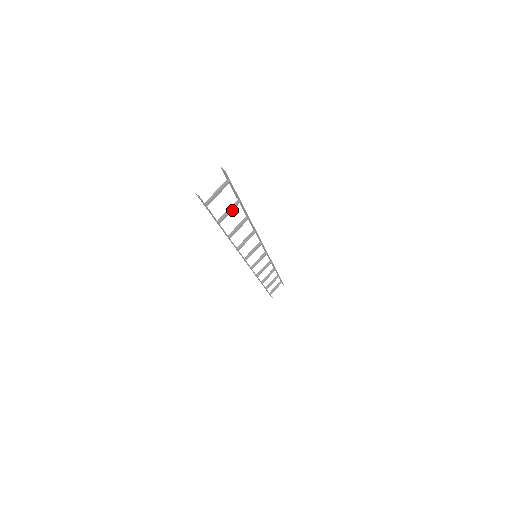
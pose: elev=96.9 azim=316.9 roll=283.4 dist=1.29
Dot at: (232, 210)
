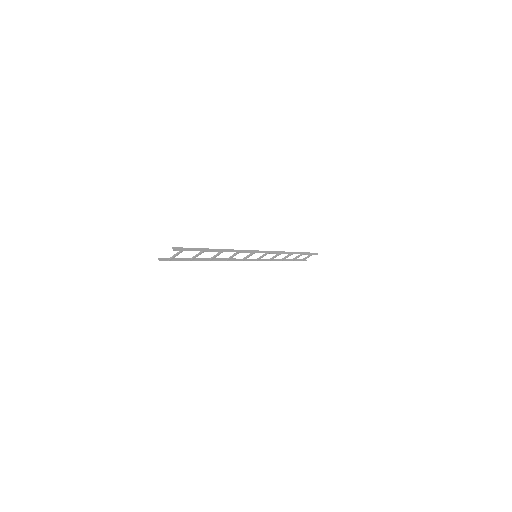
Dot at: occluded
